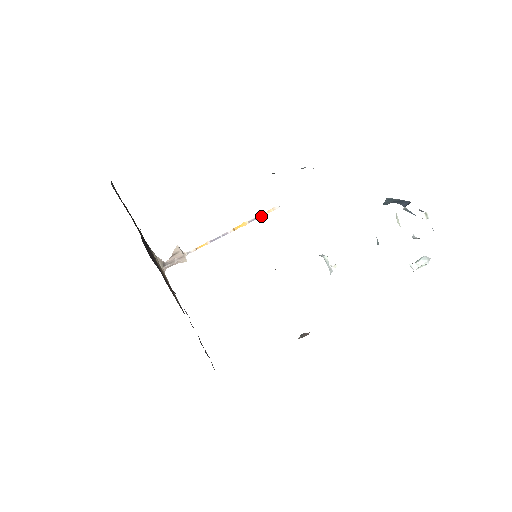
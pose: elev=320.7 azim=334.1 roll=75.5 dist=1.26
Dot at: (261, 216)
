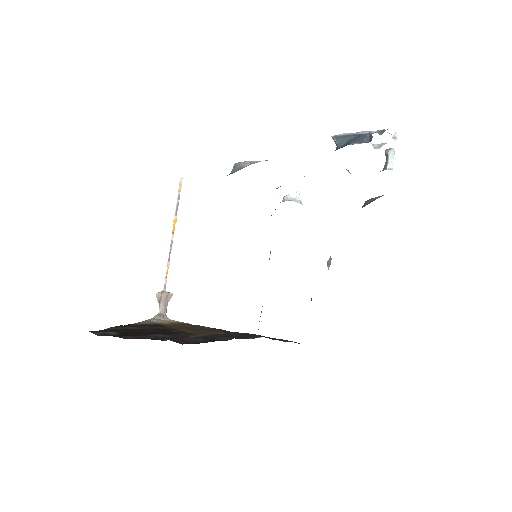
Dot at: (178, 200)
